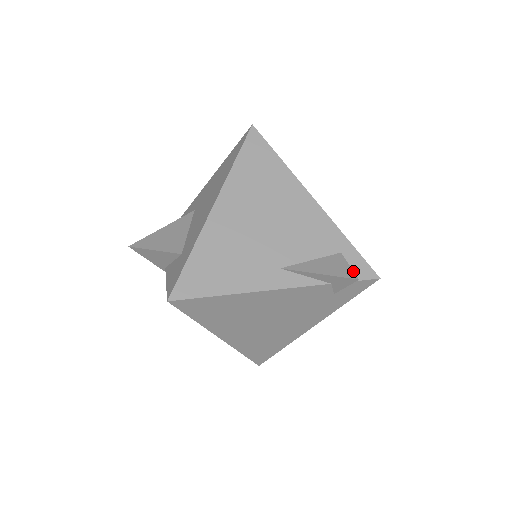
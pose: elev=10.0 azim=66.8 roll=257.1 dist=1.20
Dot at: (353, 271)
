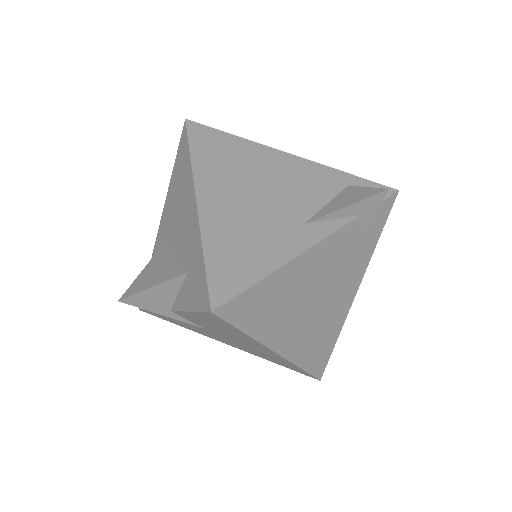
Dot at: (376, 188)
